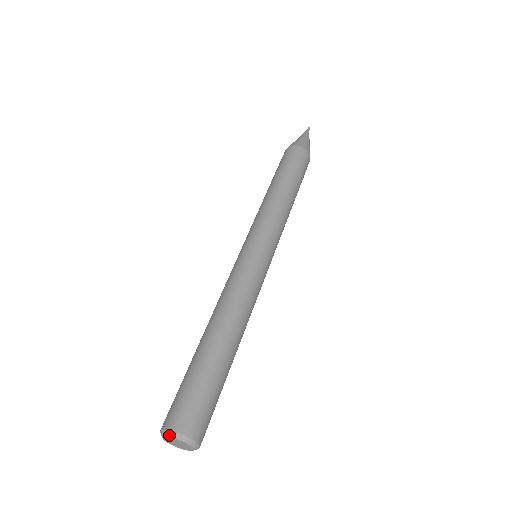
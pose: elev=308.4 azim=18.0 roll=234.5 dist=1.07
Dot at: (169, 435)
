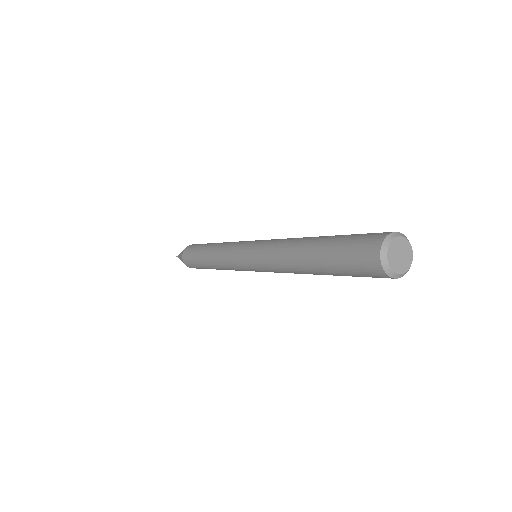
Dot at: (402, 235)
